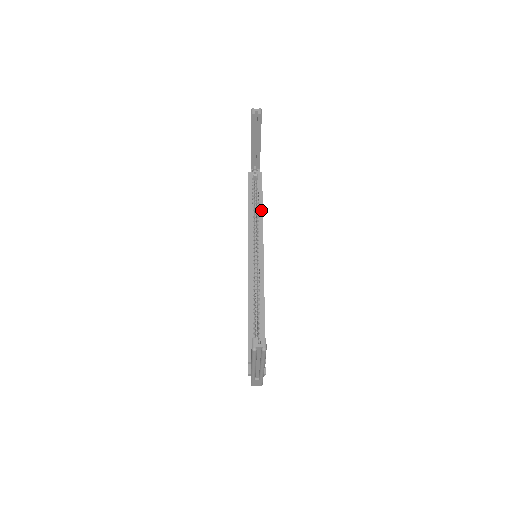
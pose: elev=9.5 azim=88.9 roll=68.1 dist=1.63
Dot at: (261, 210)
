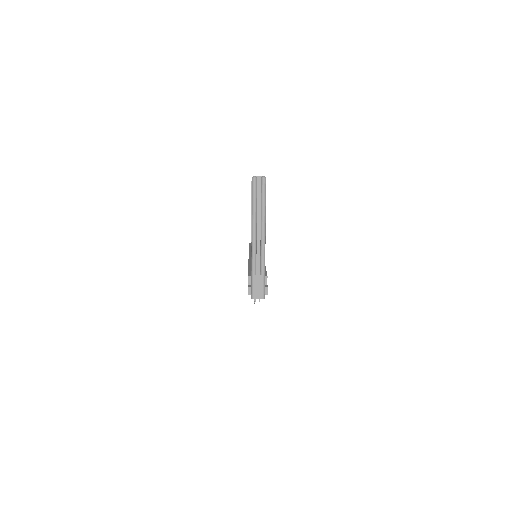
Dot at: occluded
